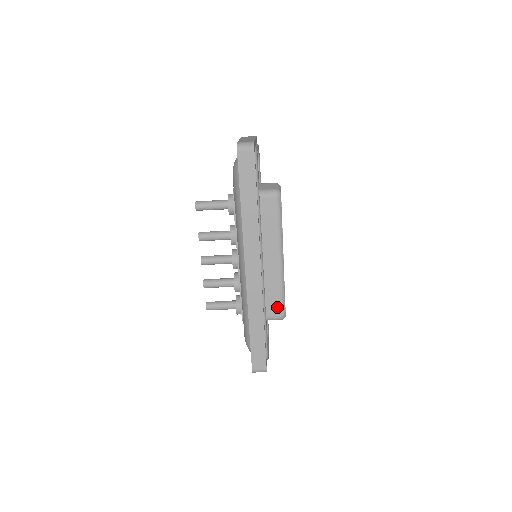
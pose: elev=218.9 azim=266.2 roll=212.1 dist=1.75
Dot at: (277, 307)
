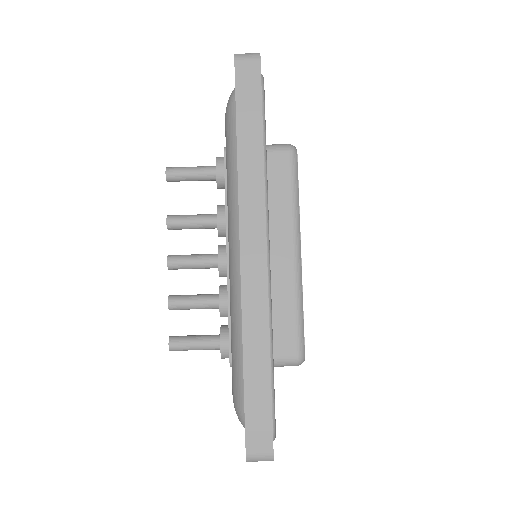
Dot at: (291, 338)
